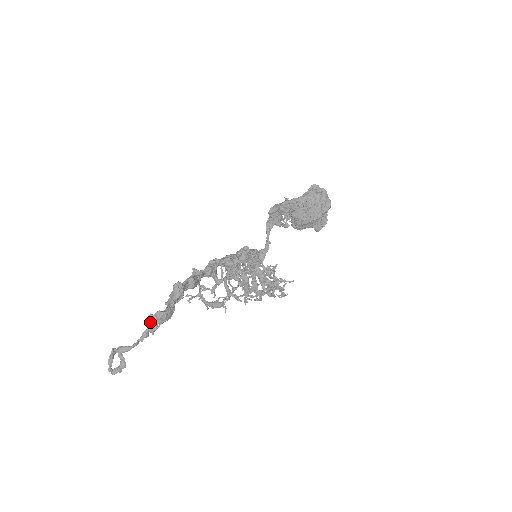
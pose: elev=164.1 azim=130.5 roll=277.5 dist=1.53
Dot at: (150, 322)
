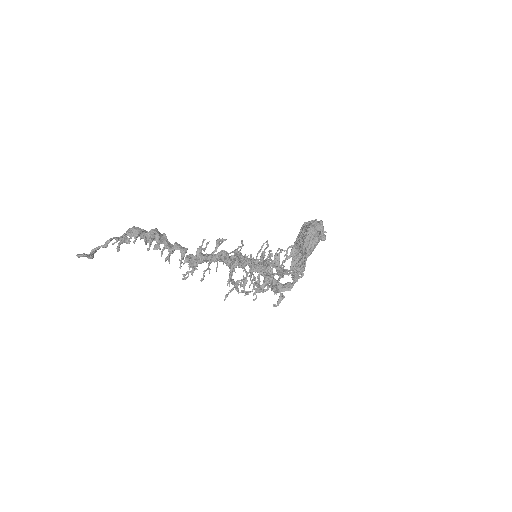
Dot at: occluded
